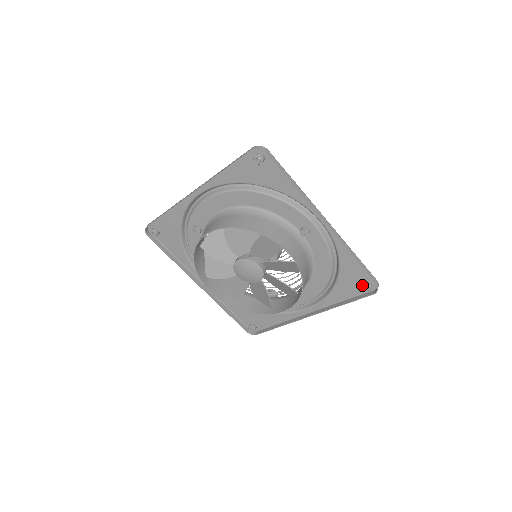
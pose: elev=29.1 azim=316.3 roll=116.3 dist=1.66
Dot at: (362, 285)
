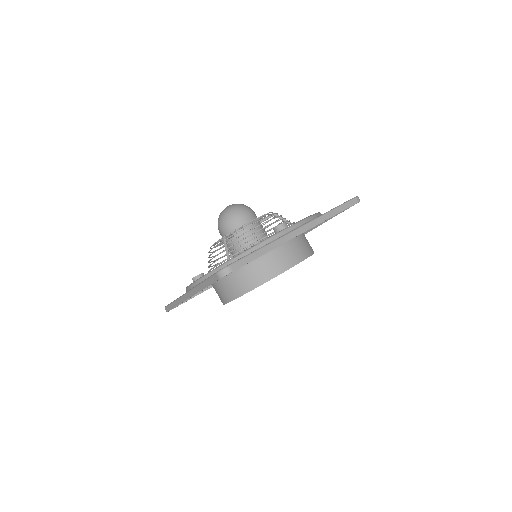
Dot at: occluded
